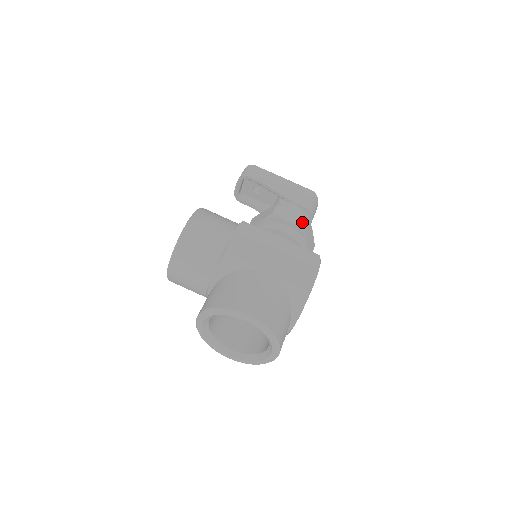
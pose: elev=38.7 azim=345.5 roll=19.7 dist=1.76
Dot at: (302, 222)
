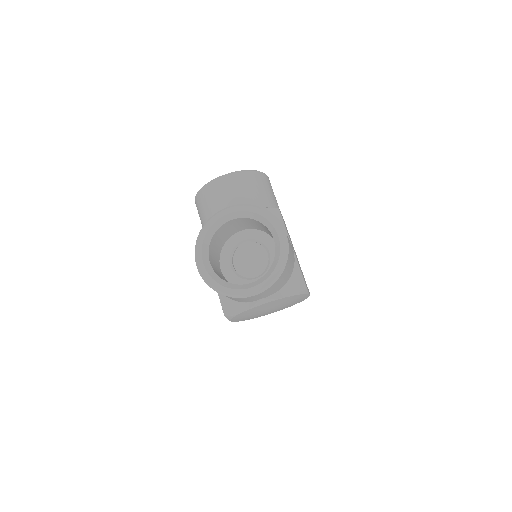
Dot at: occluded
